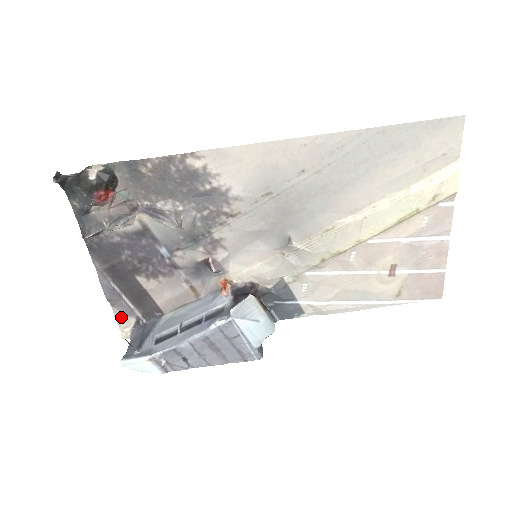
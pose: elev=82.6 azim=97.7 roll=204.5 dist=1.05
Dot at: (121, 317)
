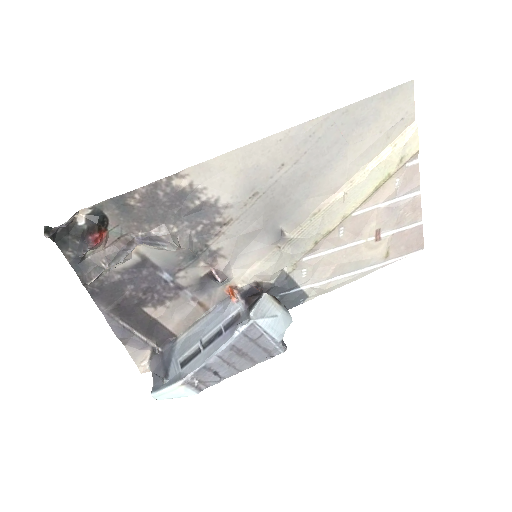
Dot at: (136, 353)
